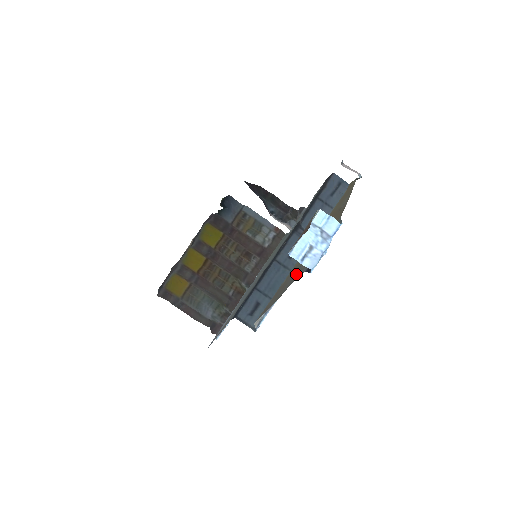
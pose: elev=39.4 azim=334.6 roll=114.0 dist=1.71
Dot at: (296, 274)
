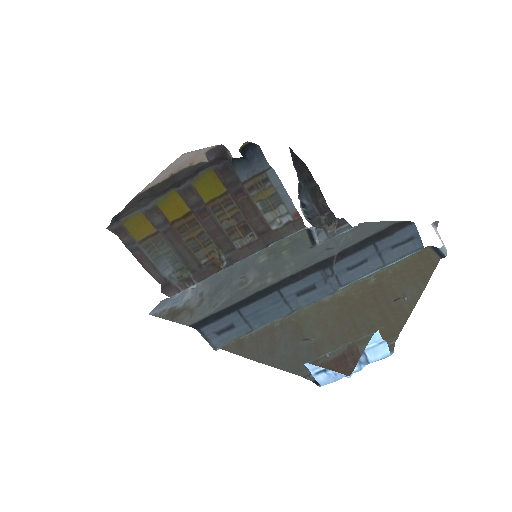
Dot at: (298, 352)
